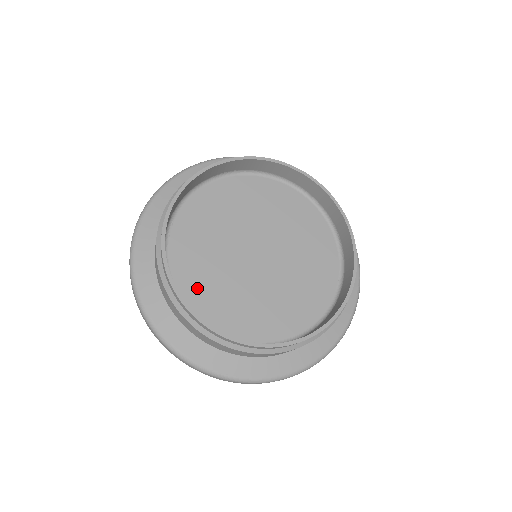
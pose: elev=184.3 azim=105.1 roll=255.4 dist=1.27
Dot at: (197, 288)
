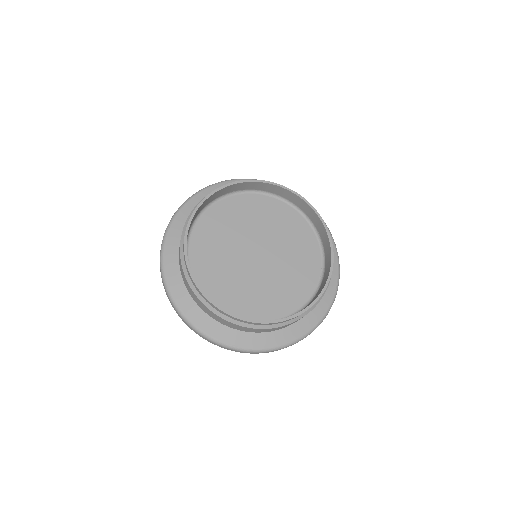
Dot at: (210, 279)
